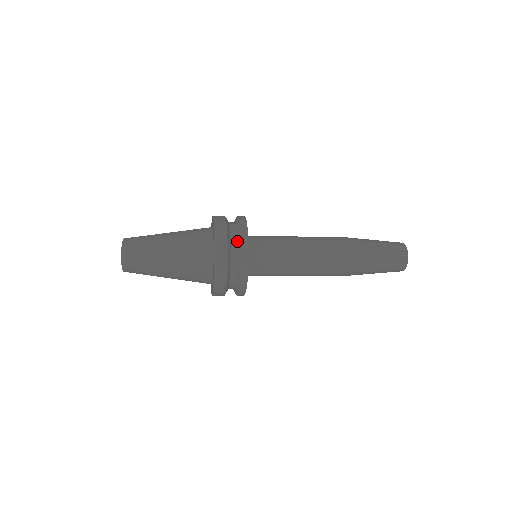
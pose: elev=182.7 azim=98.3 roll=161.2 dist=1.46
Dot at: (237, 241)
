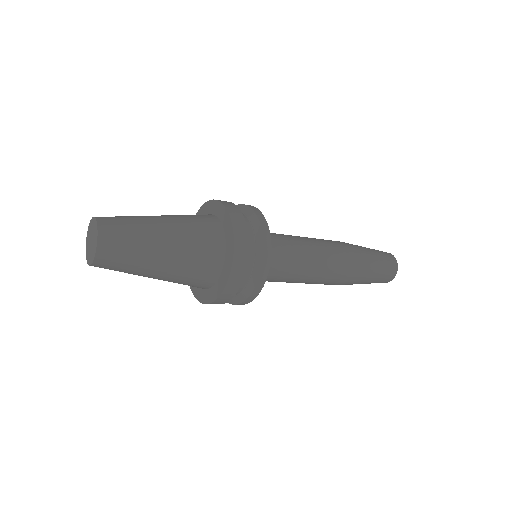
Dot at: (255, 236)
